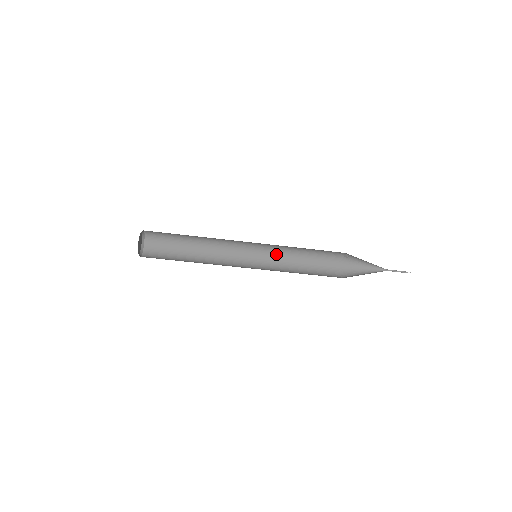
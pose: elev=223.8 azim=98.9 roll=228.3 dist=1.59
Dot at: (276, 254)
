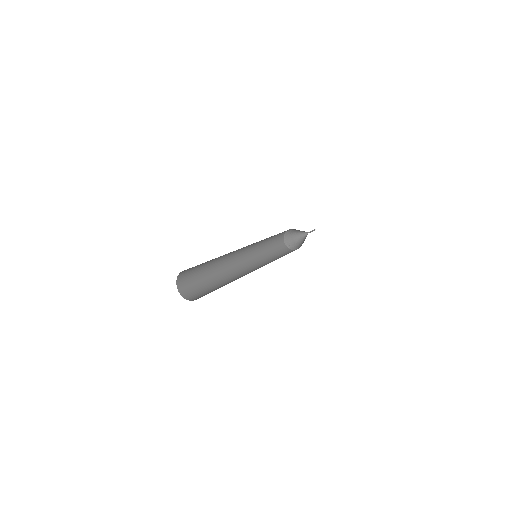
Dot at: occluded
